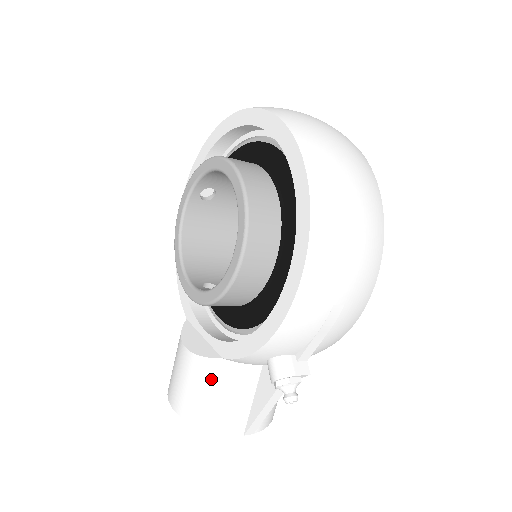
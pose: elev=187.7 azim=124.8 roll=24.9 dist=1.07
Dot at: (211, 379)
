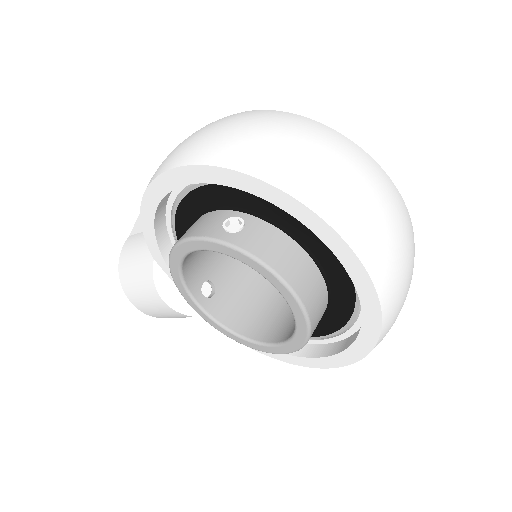
Dot at: occluded
